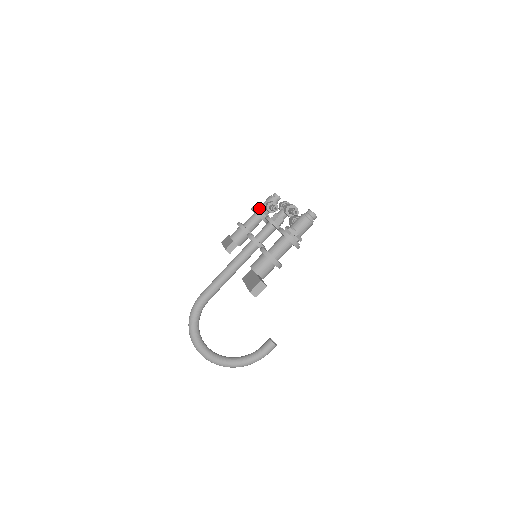
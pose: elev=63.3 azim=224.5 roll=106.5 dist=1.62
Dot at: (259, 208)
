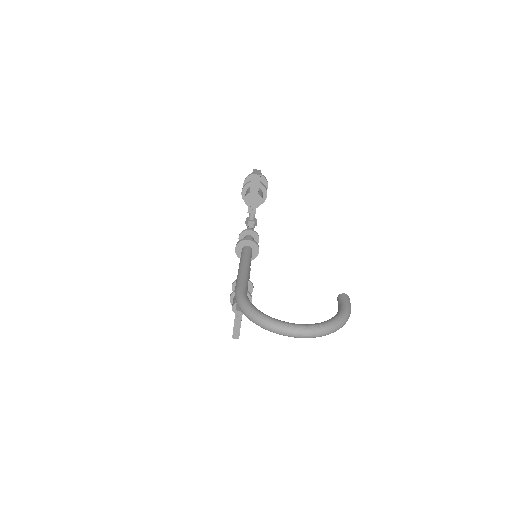
Dot at: occluded
